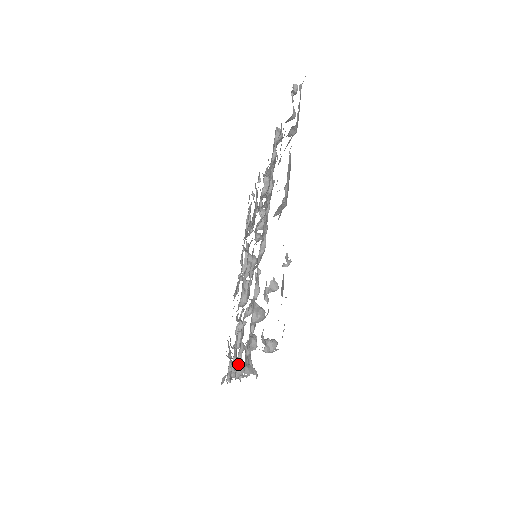
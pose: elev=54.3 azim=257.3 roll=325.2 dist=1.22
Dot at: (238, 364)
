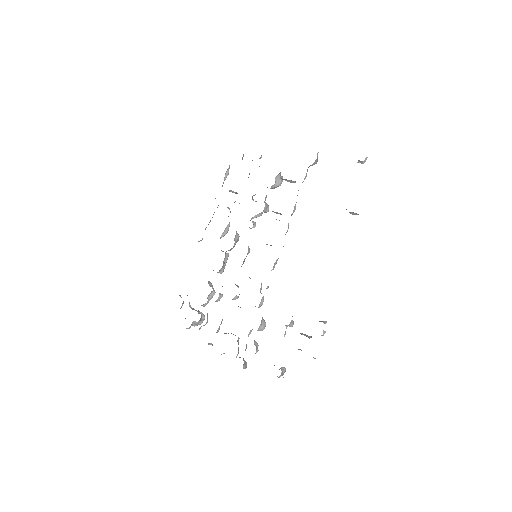
Dot at: (201, 319)
